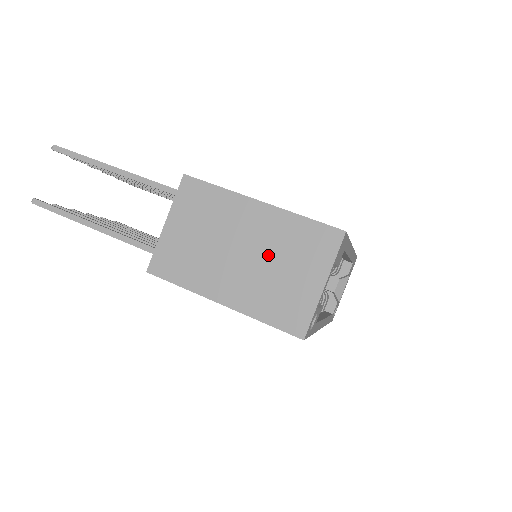
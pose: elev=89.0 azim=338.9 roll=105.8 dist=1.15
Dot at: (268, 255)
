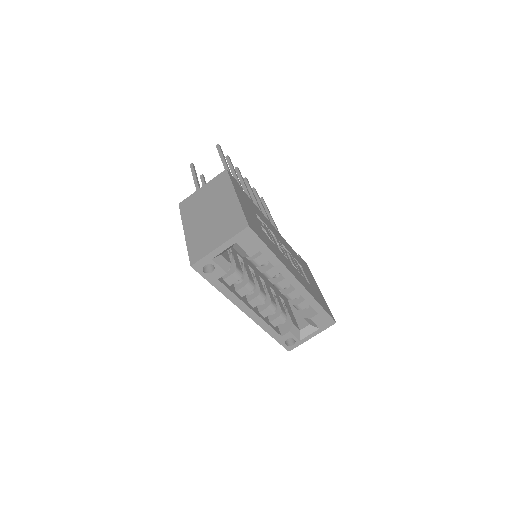
Dot at: (216, 220)
